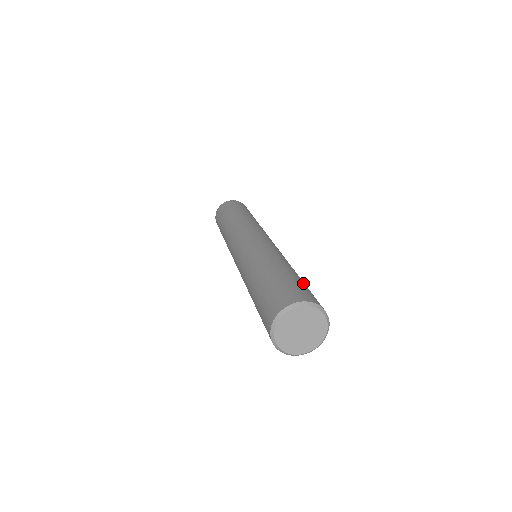
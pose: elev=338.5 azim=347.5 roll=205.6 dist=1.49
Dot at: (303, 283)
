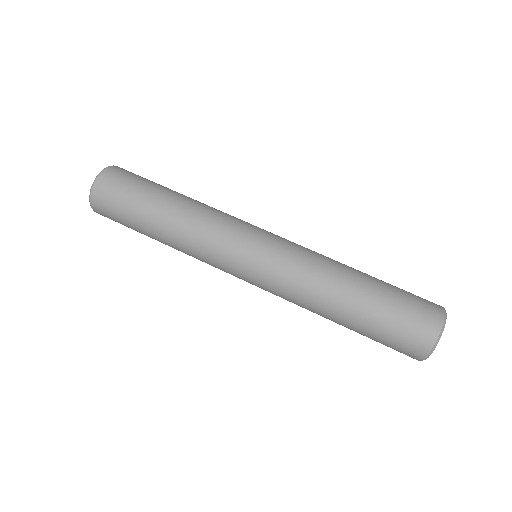
Dot at: (392, 294)
